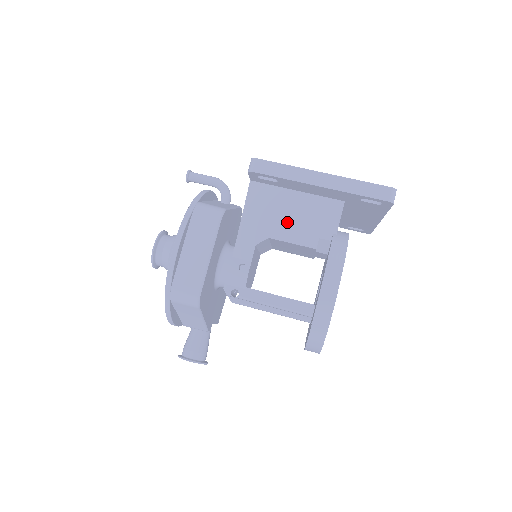
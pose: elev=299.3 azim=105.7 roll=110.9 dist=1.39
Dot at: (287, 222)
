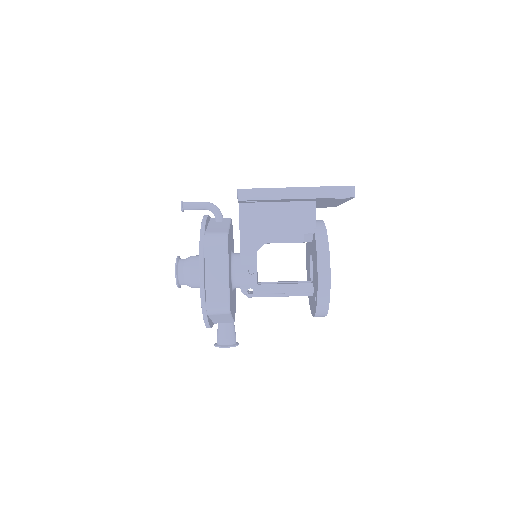
Dot at: (276, 228)
